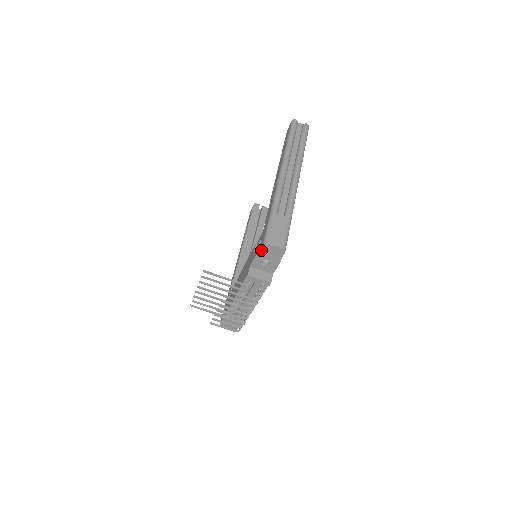
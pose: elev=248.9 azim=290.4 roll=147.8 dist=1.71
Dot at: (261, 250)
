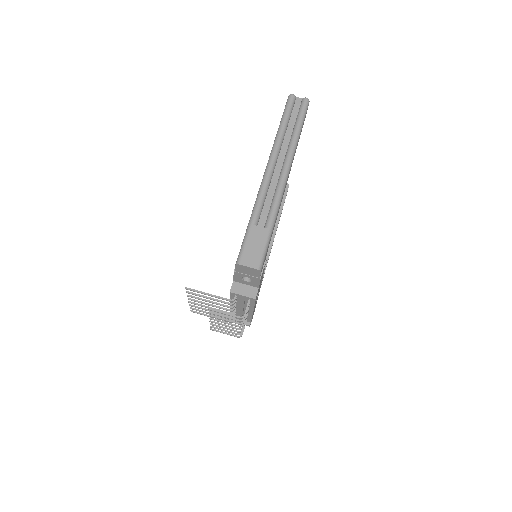
Dot at: (236, 269)
